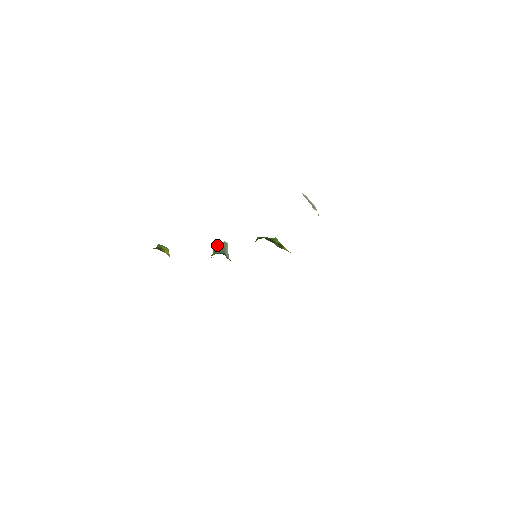
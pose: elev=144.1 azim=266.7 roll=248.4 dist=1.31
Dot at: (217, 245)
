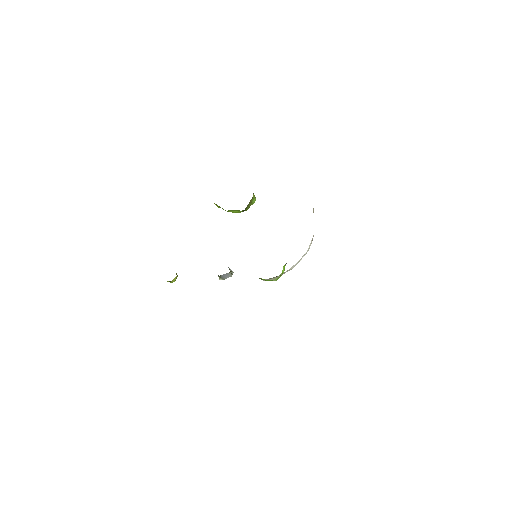
Dot at: occluded
